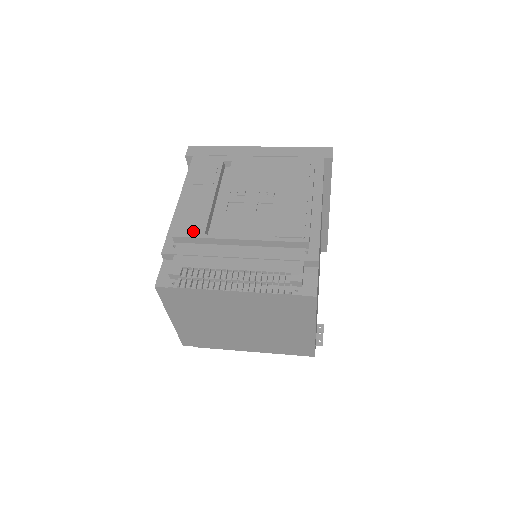
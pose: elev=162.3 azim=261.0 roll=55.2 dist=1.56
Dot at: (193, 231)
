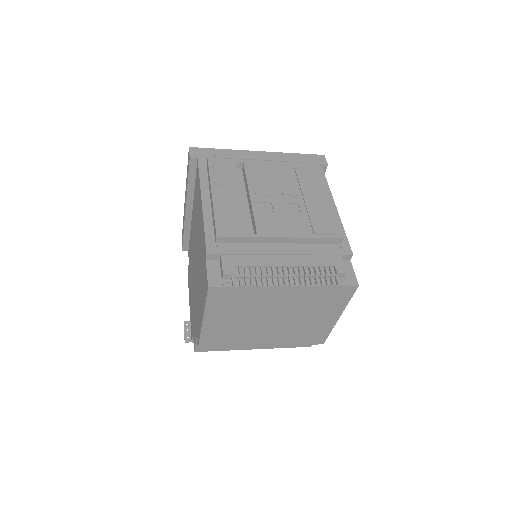
Dot at: (235, 230)
